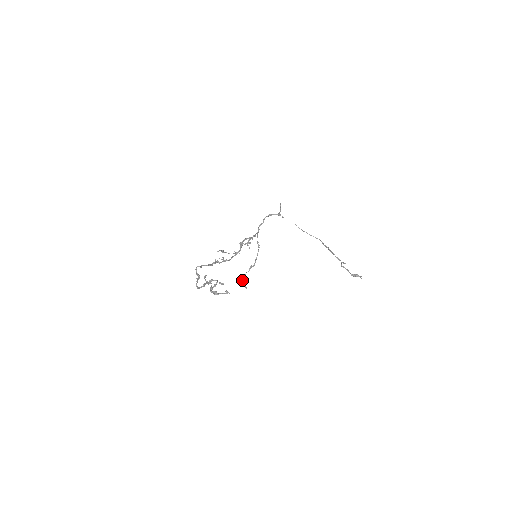
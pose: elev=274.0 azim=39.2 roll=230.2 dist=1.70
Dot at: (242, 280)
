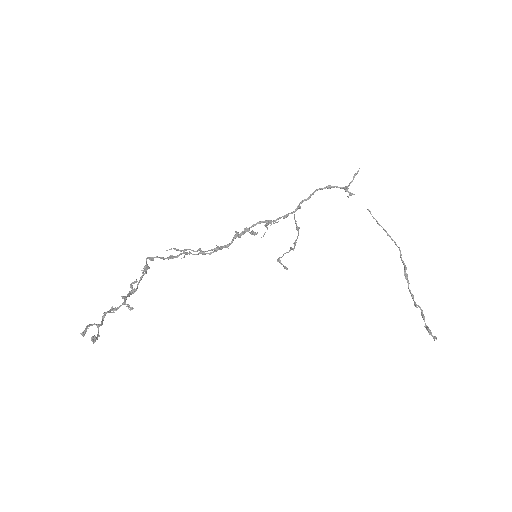
Dot at: (278, 260)
